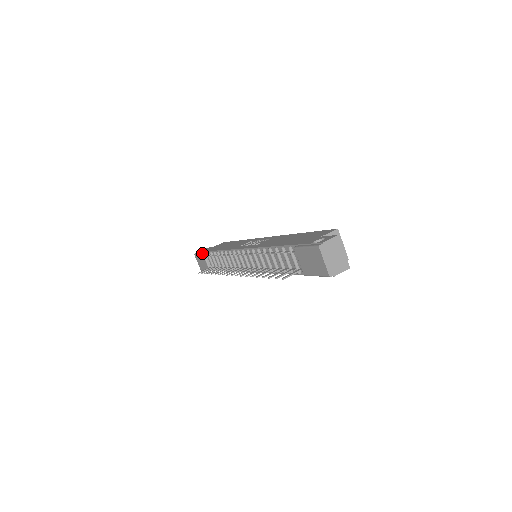
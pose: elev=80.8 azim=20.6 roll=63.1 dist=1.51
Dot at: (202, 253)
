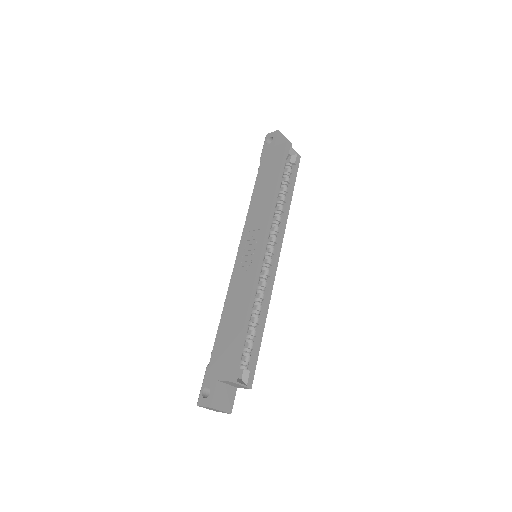
Dot at: occluded
